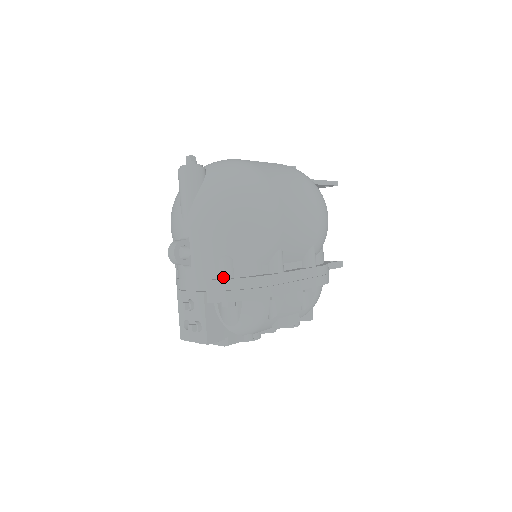
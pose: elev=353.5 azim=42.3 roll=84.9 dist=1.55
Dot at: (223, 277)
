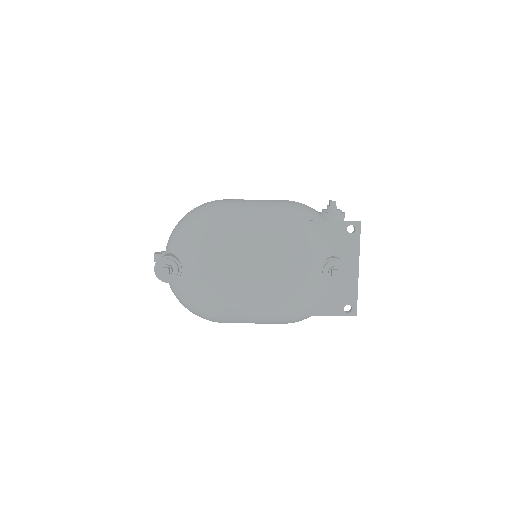
Dot at: occluded
